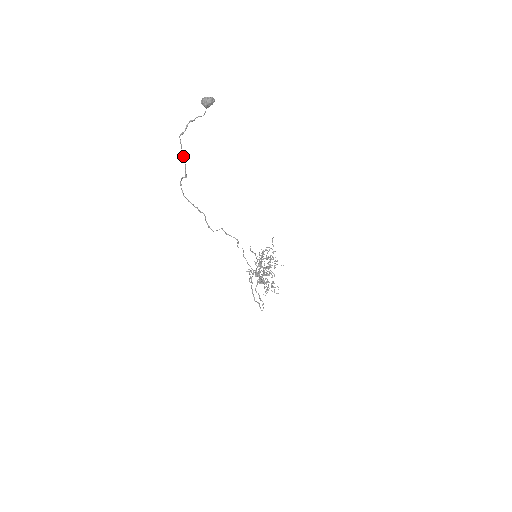
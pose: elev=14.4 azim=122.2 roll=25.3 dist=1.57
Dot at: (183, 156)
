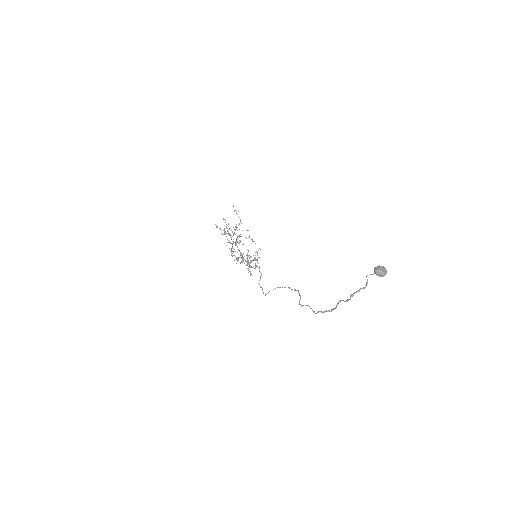
Dot at: occluded
